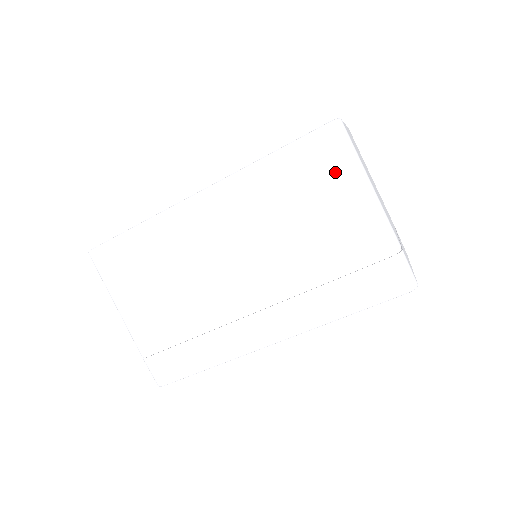
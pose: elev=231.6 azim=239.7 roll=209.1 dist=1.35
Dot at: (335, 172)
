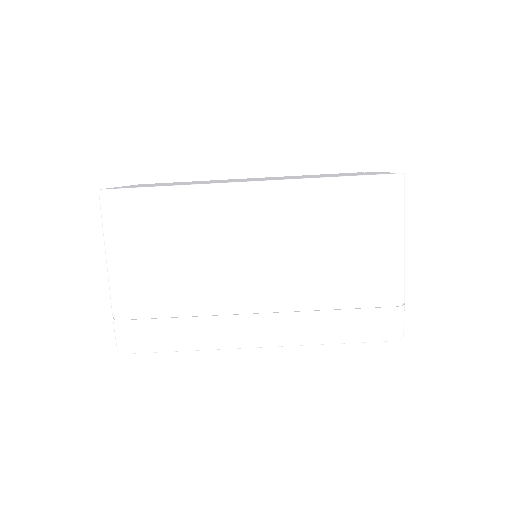
Dot at: (383, 218)
